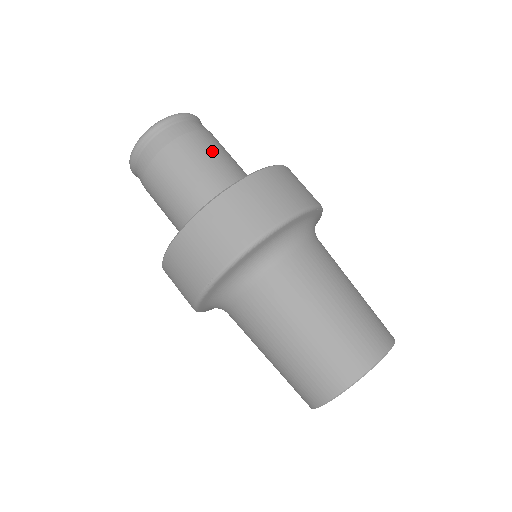
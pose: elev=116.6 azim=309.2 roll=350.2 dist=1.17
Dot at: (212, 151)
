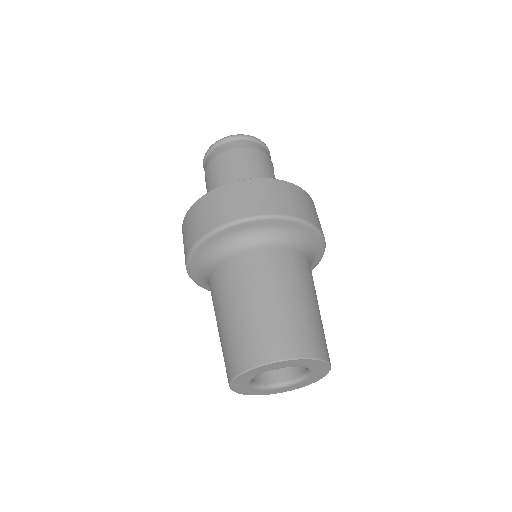
Dot at: (258, 165)
